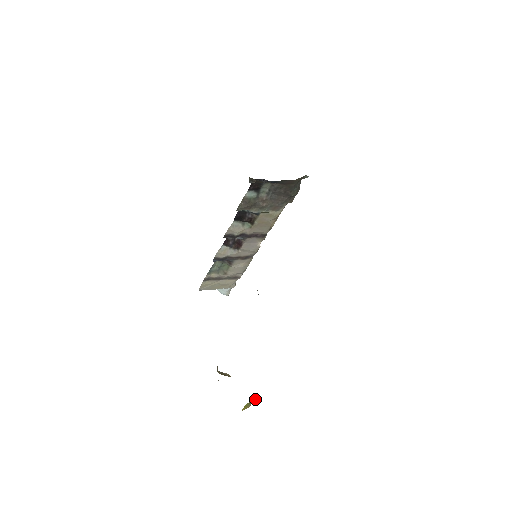
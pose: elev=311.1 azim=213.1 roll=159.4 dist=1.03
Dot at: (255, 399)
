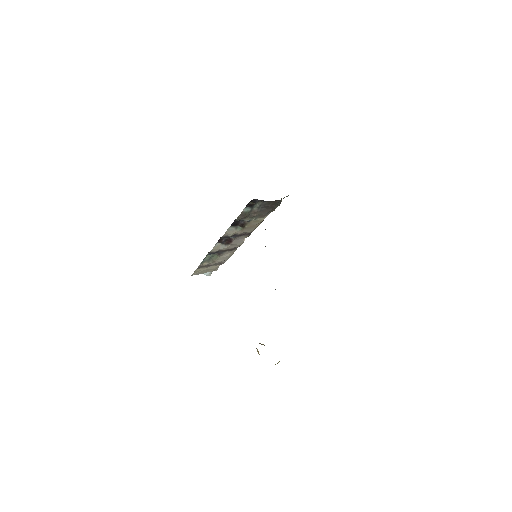
Dot at: occluded
